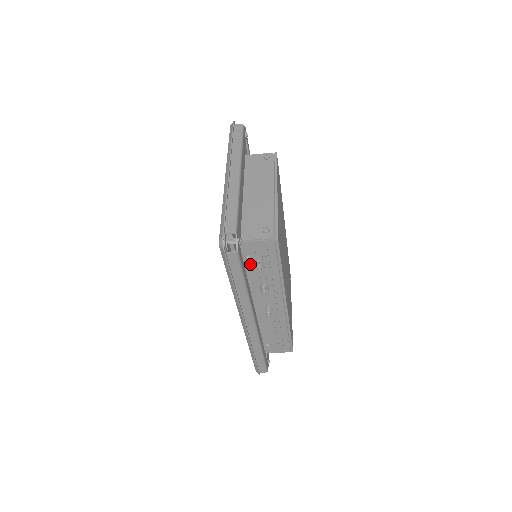
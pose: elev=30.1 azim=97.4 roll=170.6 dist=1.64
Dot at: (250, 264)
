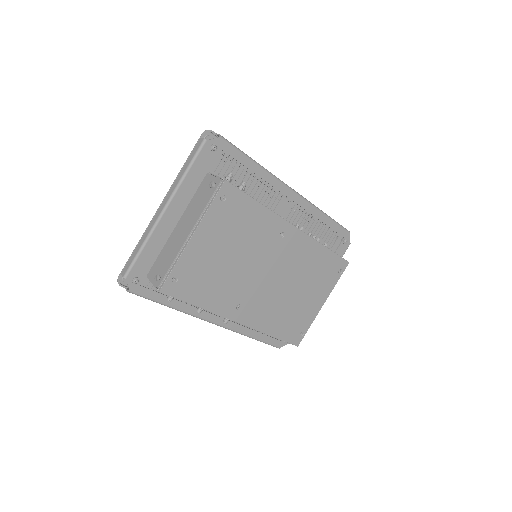
Dot at: occluded
